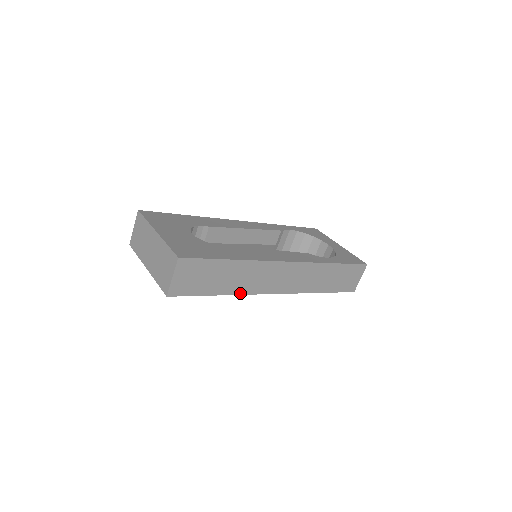
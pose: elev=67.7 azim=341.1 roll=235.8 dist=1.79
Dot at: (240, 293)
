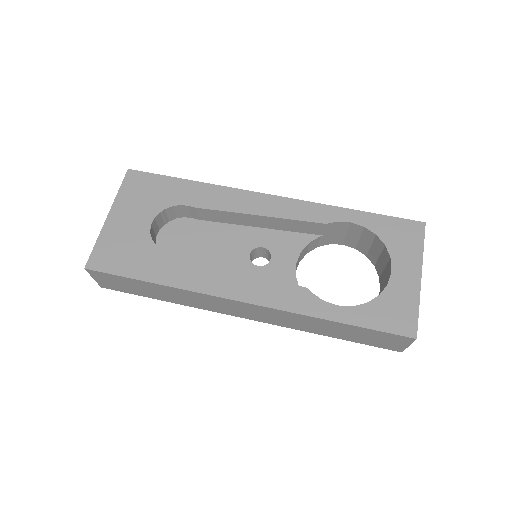
Dot at: (189, 305)
